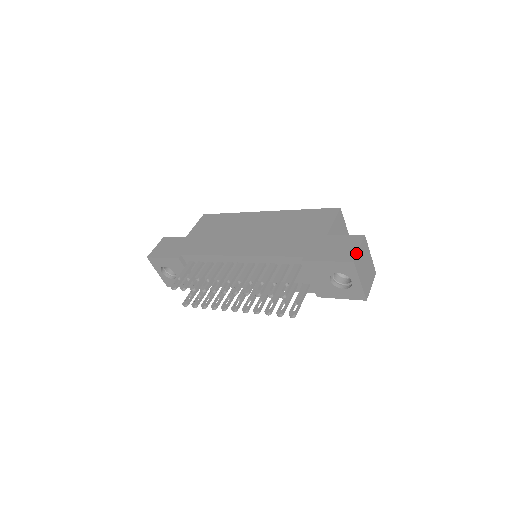
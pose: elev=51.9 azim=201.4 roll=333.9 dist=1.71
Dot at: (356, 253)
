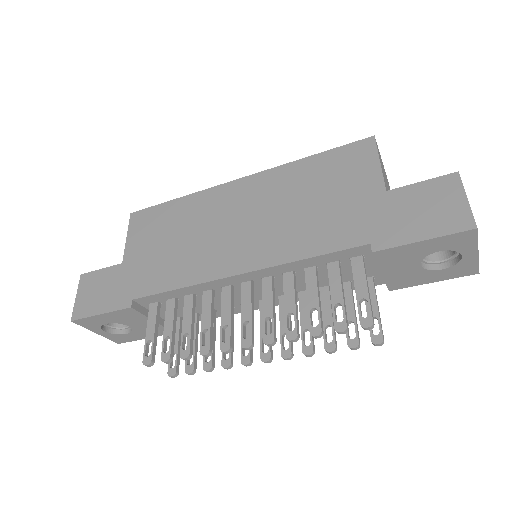
Dot at: (469, 210)
